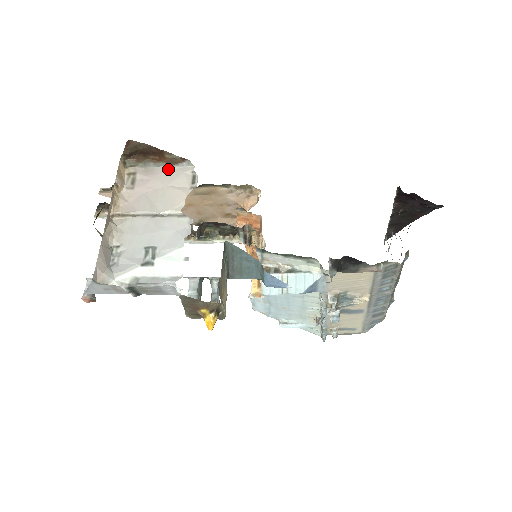
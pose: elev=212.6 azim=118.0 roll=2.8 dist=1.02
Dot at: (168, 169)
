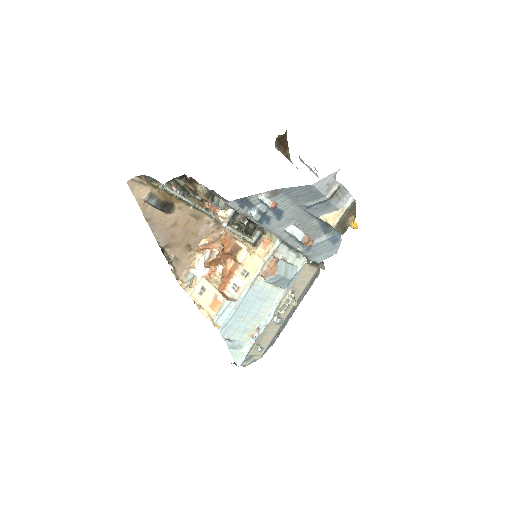
Dot at: (287, 158)
